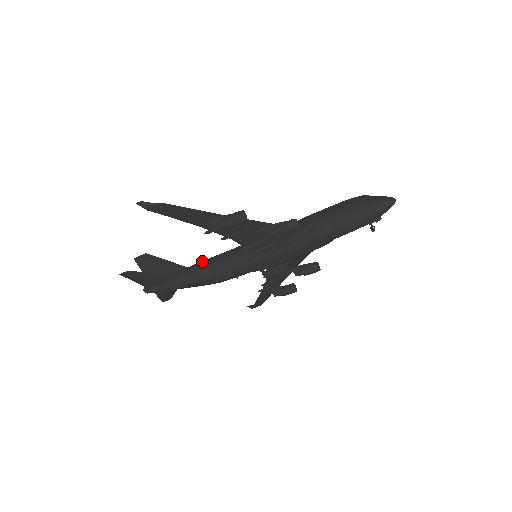
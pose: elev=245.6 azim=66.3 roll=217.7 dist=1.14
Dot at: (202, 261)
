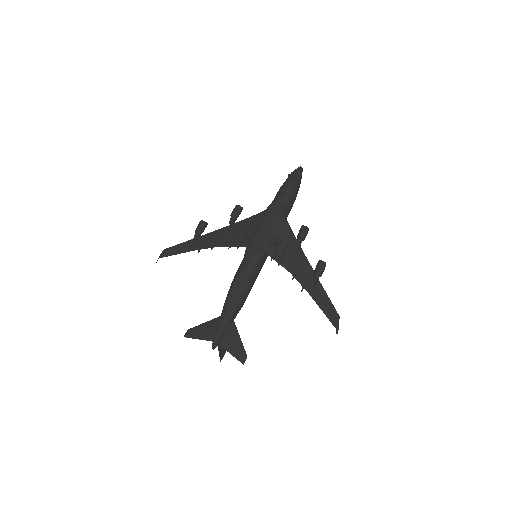
Dot at: occluded
